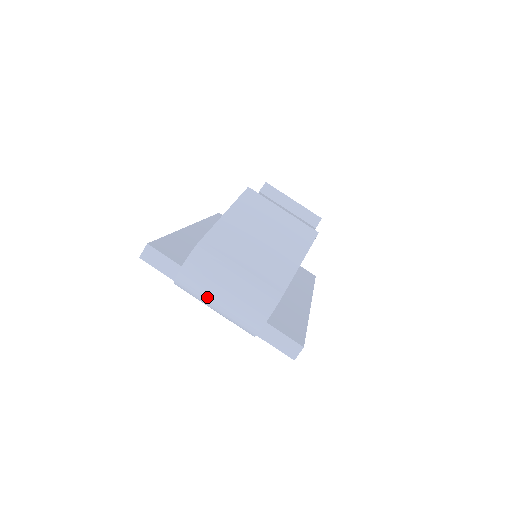
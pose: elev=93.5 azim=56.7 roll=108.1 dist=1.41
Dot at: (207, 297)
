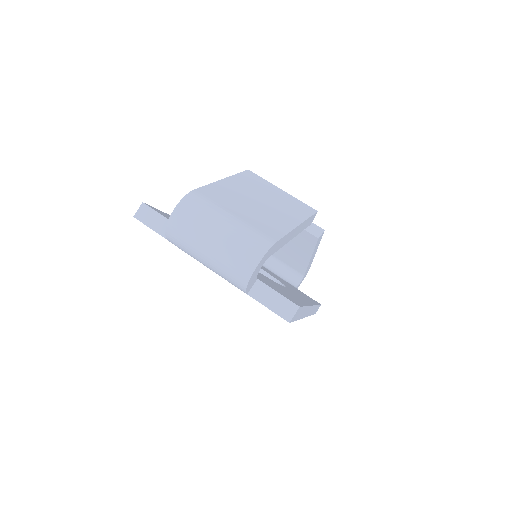
Dot at: (197, 243)
